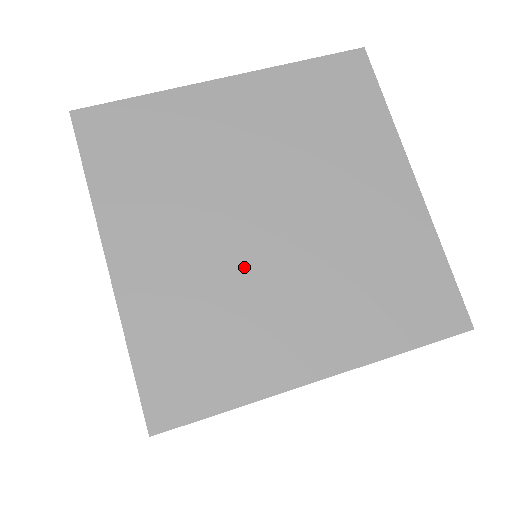
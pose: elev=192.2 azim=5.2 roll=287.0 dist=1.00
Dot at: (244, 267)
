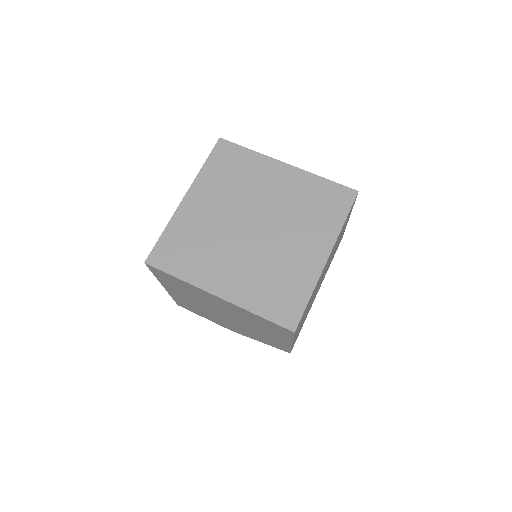
Dot at: (228, 235)
